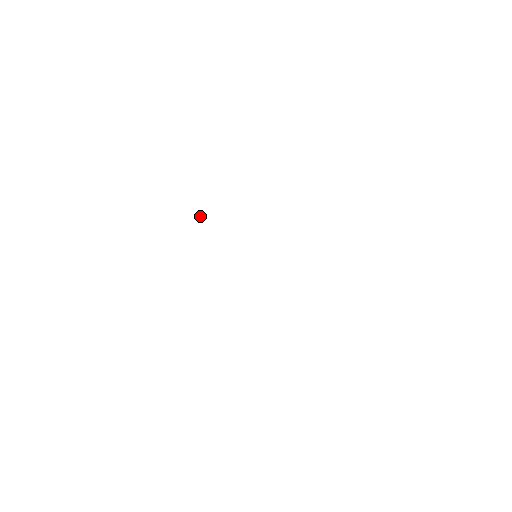
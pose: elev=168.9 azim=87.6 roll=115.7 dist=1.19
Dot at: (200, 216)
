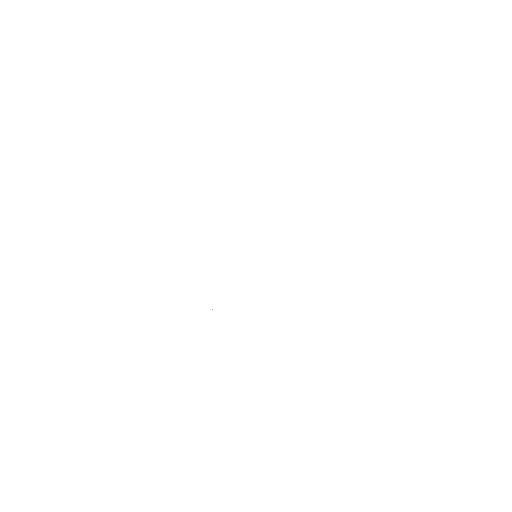
Dot at: occluded
